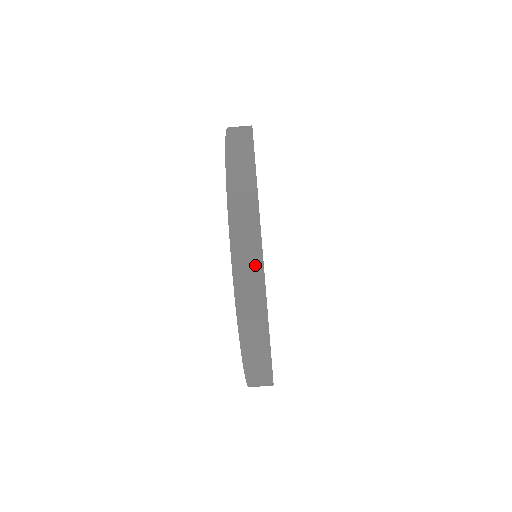
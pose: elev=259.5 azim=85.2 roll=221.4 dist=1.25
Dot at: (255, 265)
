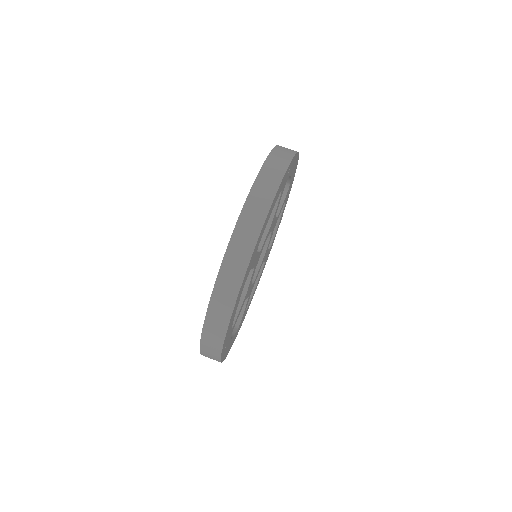
Dot at: (259, 217)
